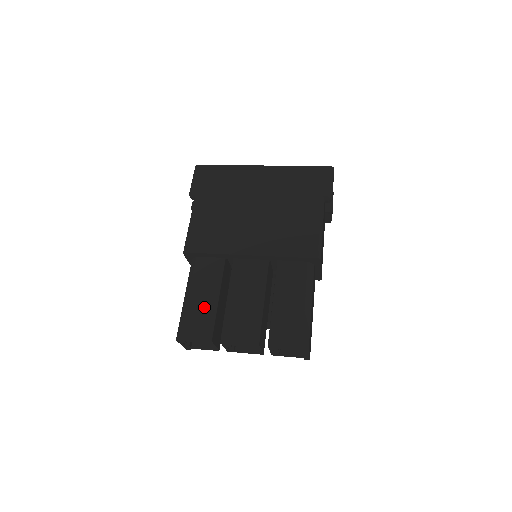
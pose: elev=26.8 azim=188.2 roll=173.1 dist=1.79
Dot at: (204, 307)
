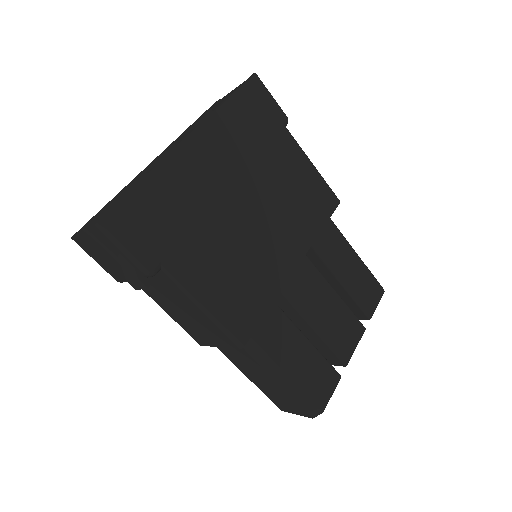
Dot at: (308, 362)
